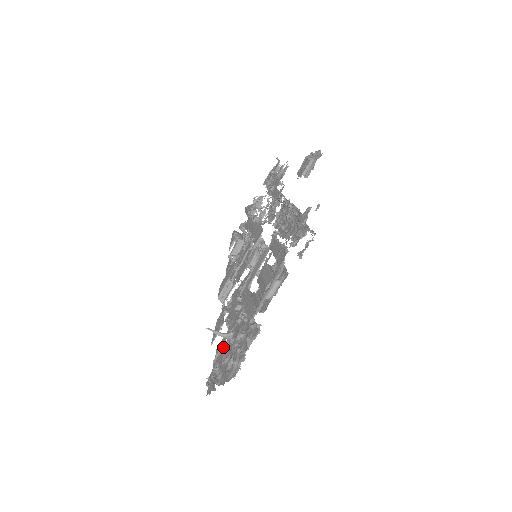
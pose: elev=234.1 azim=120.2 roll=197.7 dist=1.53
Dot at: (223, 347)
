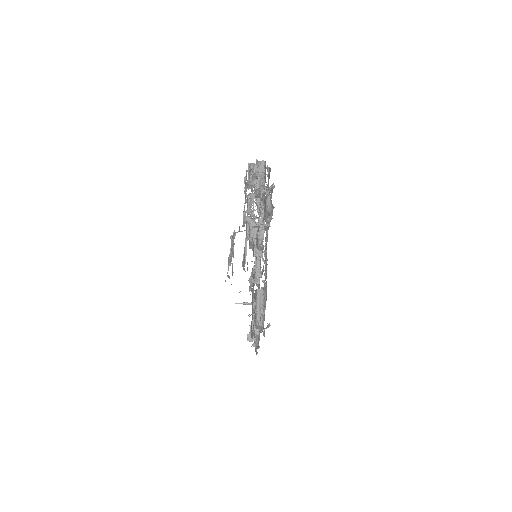
Dot at: occluded
